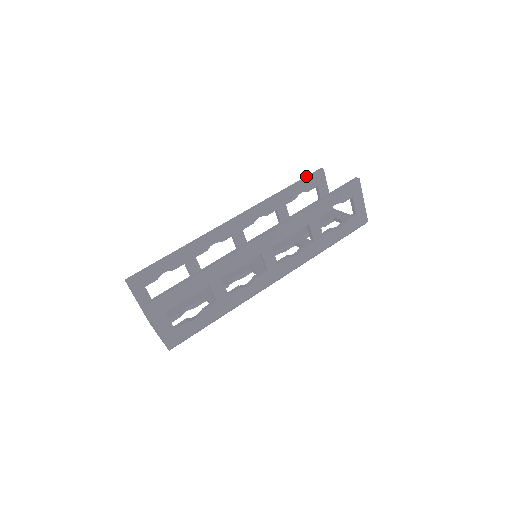
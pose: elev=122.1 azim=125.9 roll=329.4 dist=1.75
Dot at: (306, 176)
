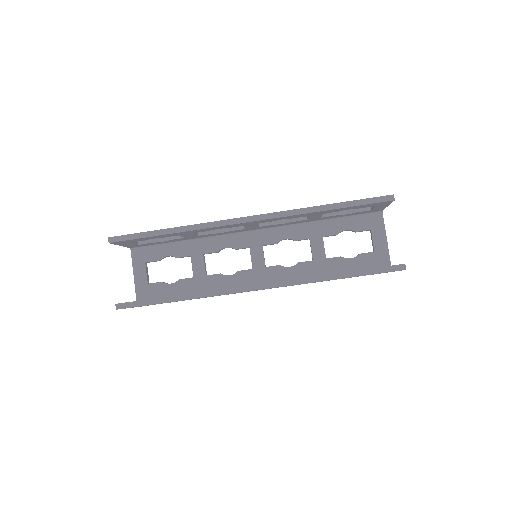
Dot at: (368, 199)
